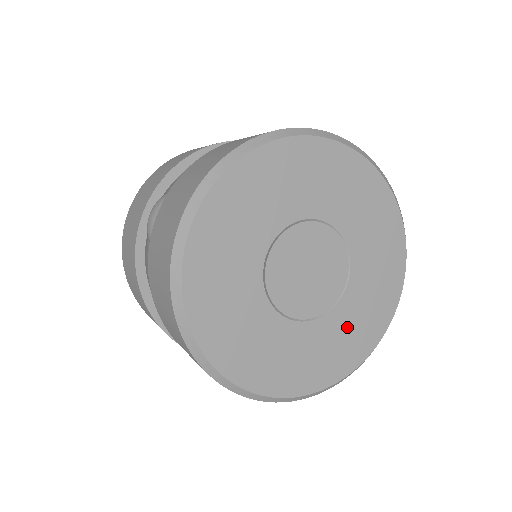
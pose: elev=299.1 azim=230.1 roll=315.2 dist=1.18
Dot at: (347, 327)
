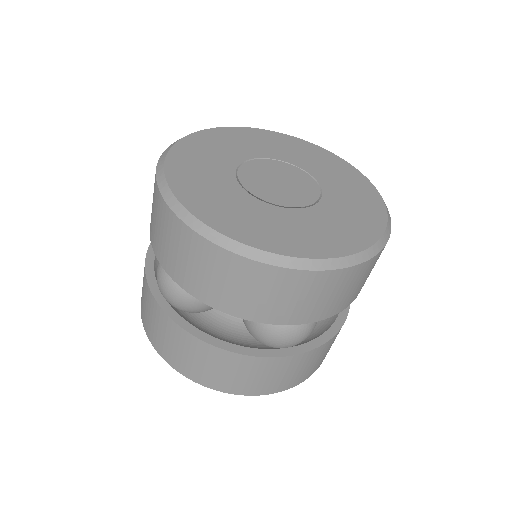
Dot at: (314, 226)
